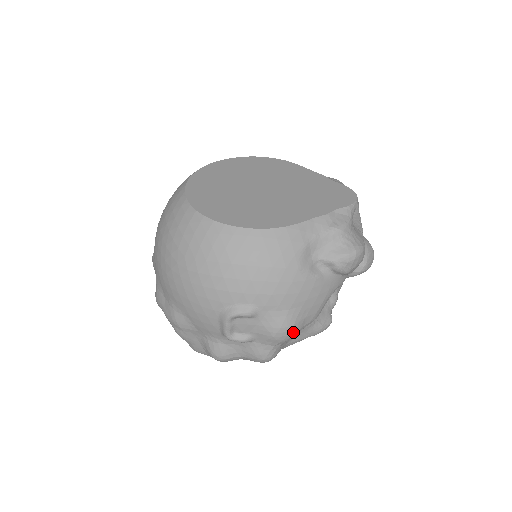
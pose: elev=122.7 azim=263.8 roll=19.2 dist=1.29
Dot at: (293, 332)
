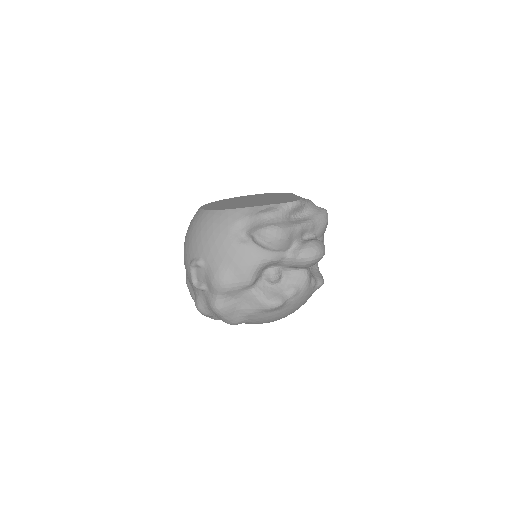
Dot at: (224, 283)
